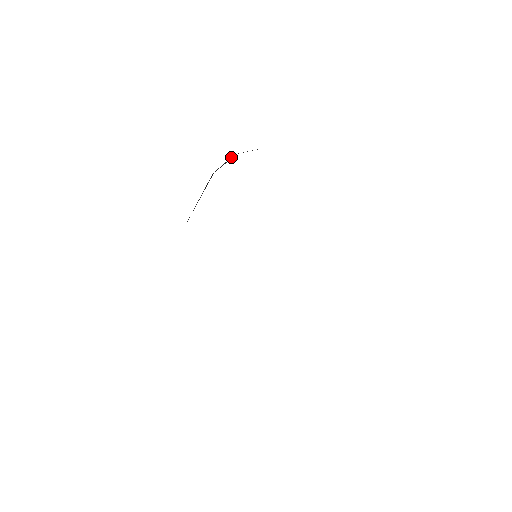
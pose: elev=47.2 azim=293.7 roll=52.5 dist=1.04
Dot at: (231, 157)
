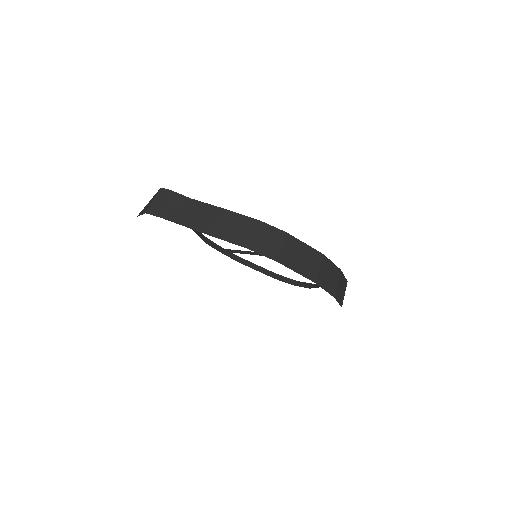
Dot at: occluded
